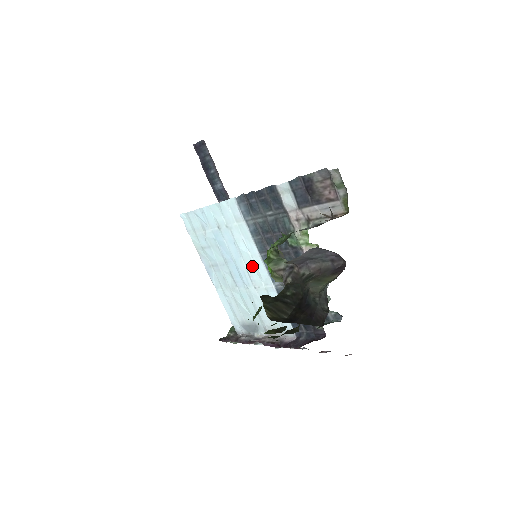
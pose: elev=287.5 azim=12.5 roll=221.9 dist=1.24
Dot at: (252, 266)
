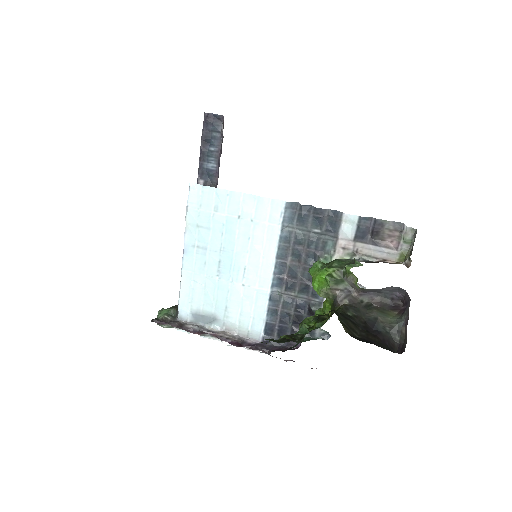
Dot at: (256, 265)
